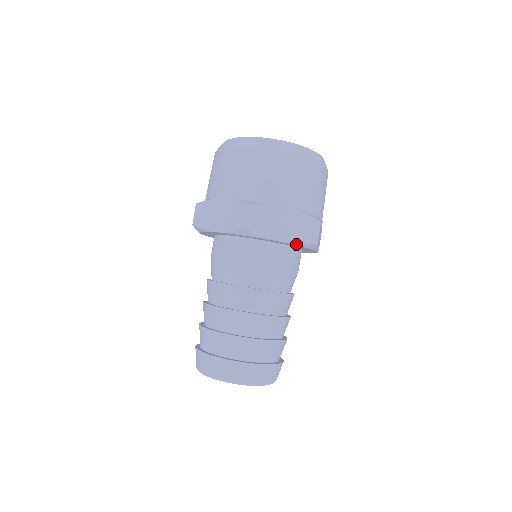
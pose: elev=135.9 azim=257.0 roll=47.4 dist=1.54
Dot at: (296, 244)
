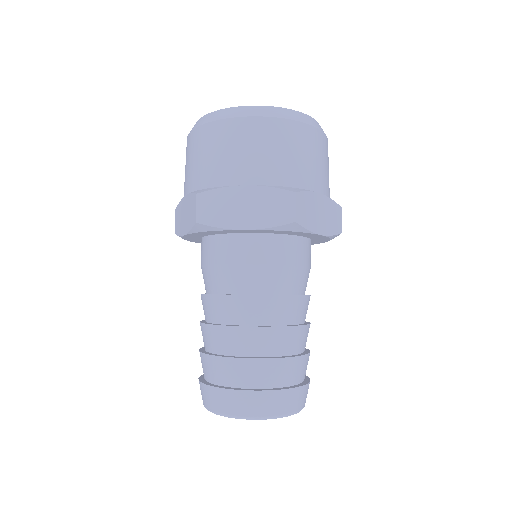
Dot at: (329, 236)
